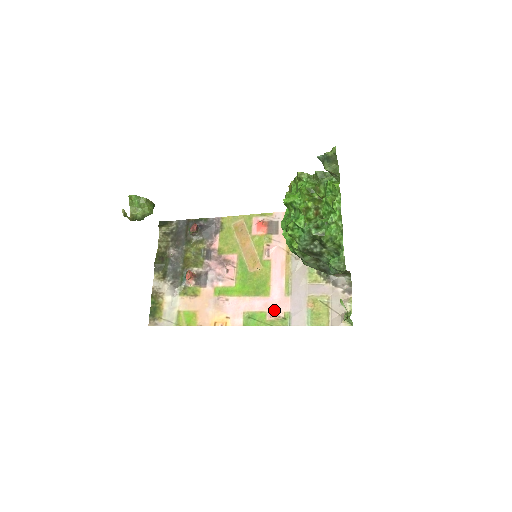
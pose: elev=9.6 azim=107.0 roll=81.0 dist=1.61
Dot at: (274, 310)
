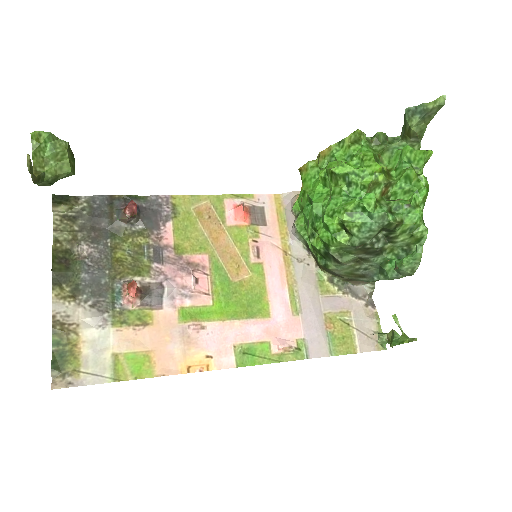
Dot at: (281, 338)
